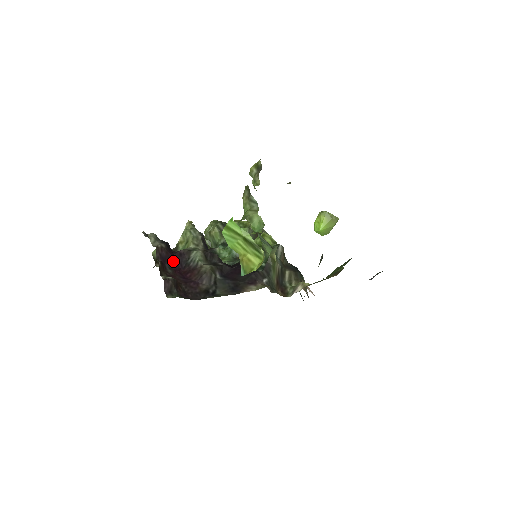
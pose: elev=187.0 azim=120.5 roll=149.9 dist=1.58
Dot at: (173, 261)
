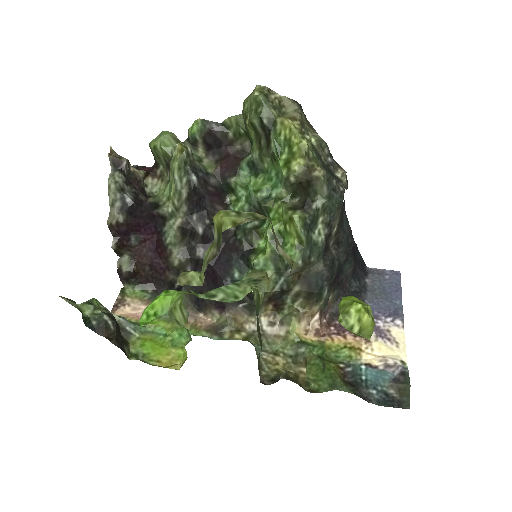
Dot at: (143, 225)
